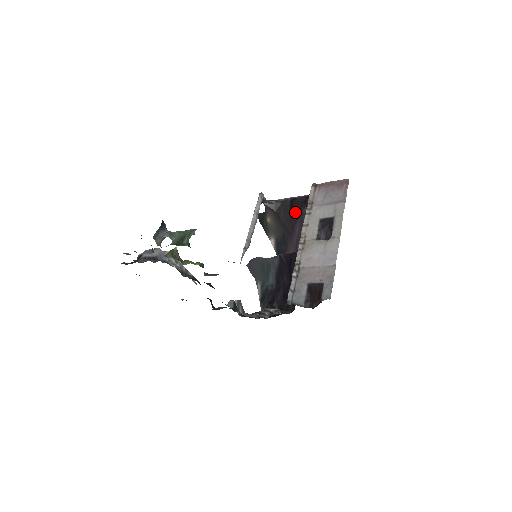
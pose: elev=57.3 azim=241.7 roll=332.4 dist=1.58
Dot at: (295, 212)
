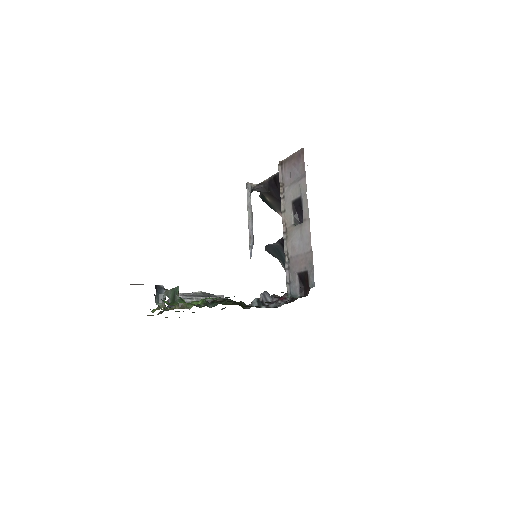
Dot at: occluded
